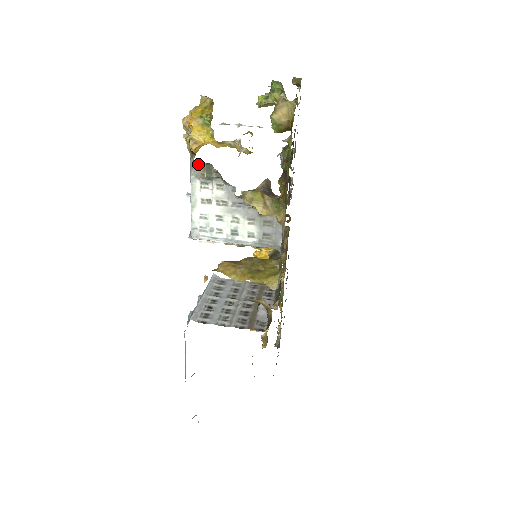
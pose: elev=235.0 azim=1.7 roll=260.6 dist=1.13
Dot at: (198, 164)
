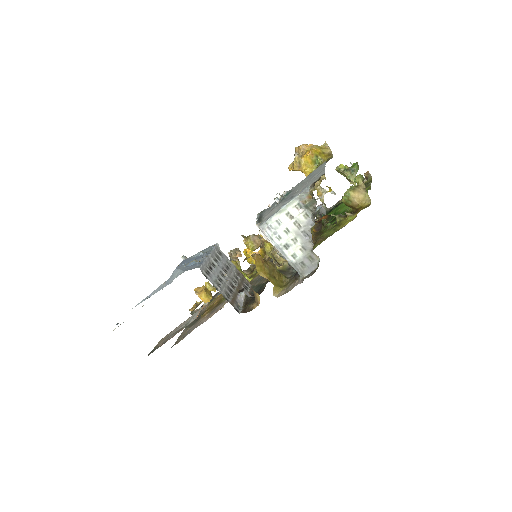
Dot at: (310, 194)
